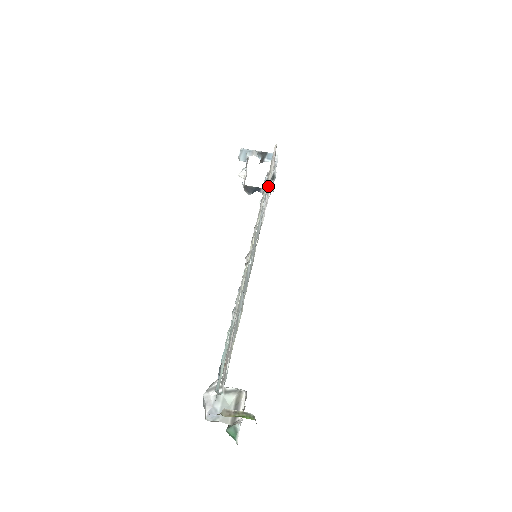
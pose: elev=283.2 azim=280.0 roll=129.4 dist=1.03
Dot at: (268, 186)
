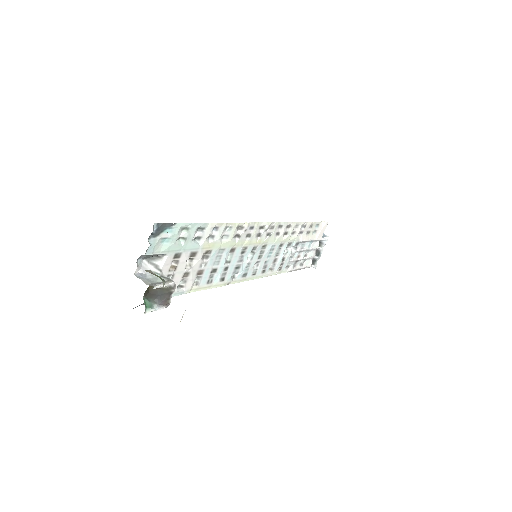
Dot at: (302, 240)
